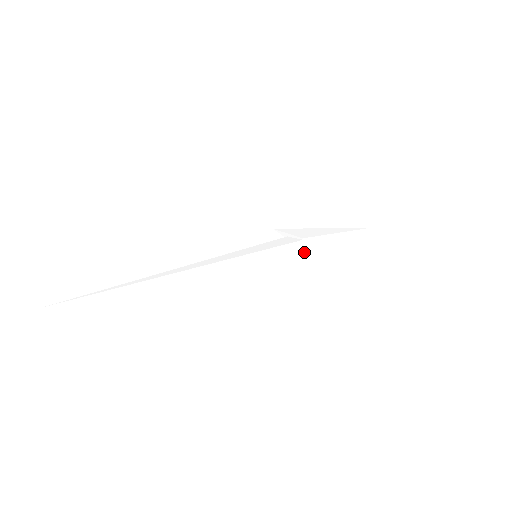
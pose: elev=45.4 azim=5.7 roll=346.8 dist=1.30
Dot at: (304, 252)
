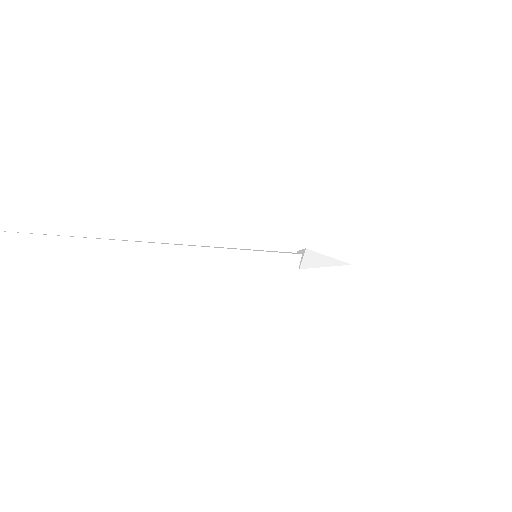
Dot at: occluded
